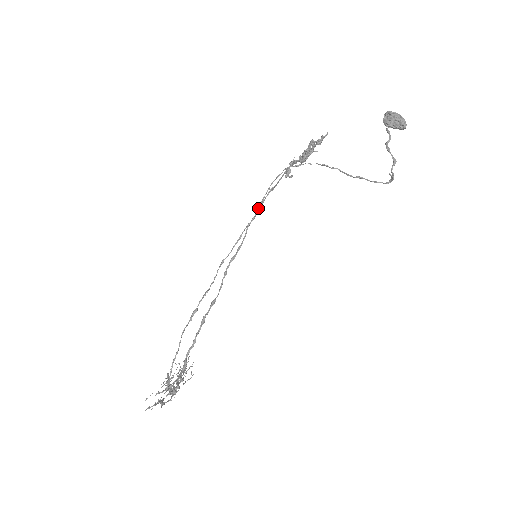
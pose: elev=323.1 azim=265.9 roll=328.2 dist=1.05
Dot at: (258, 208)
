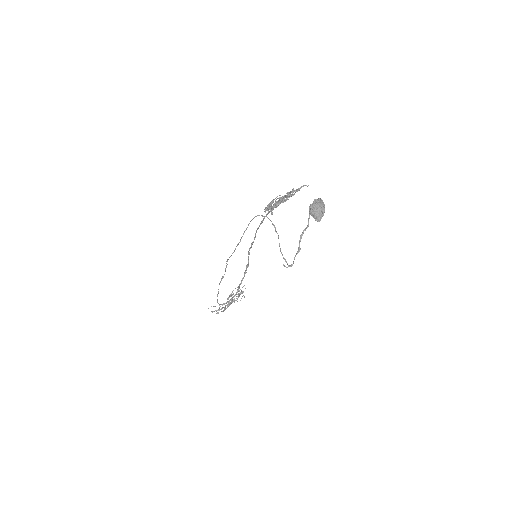
Dot at: occluded
